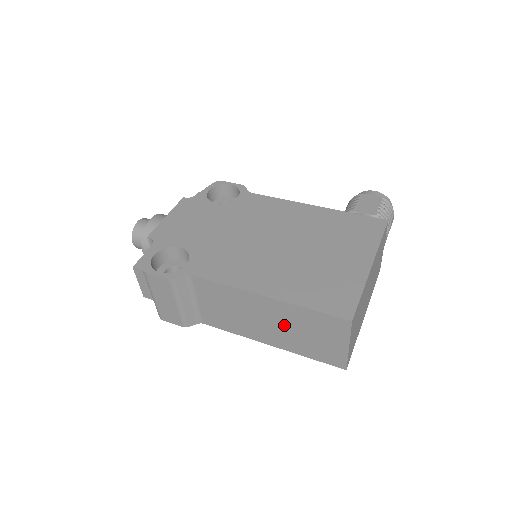
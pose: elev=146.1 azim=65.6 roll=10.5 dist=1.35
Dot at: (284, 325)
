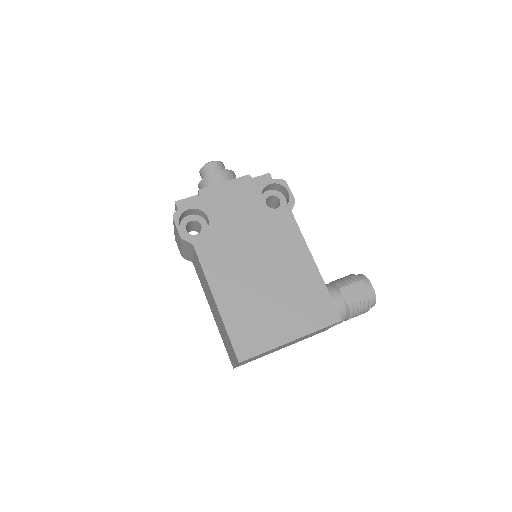
Dot at: occluded
